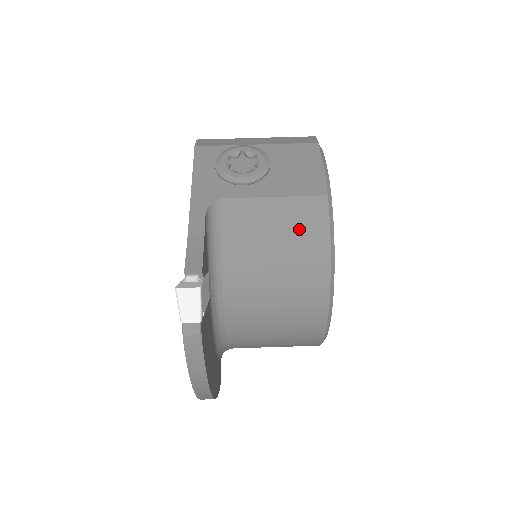
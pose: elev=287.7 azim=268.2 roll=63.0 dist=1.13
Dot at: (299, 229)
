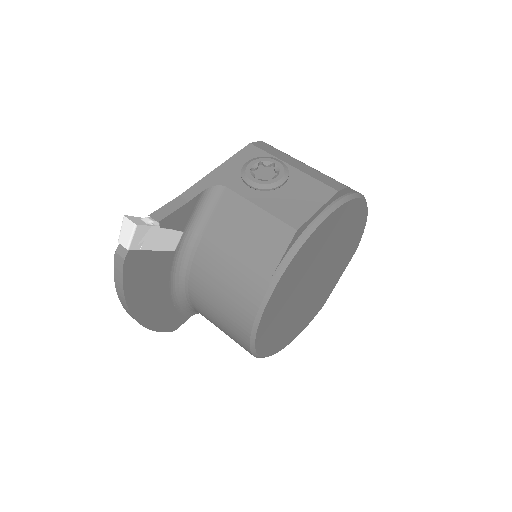
Dot at: (263, 243)
